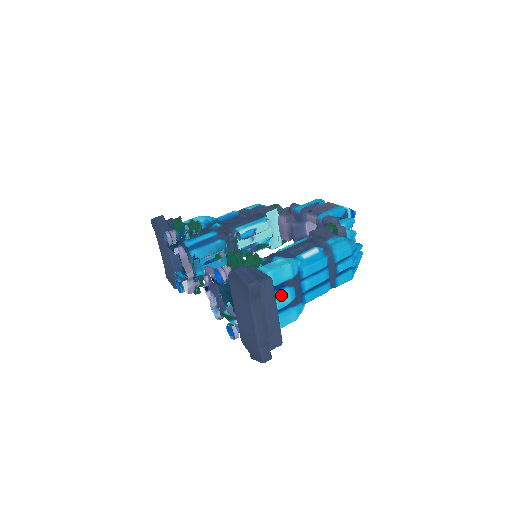
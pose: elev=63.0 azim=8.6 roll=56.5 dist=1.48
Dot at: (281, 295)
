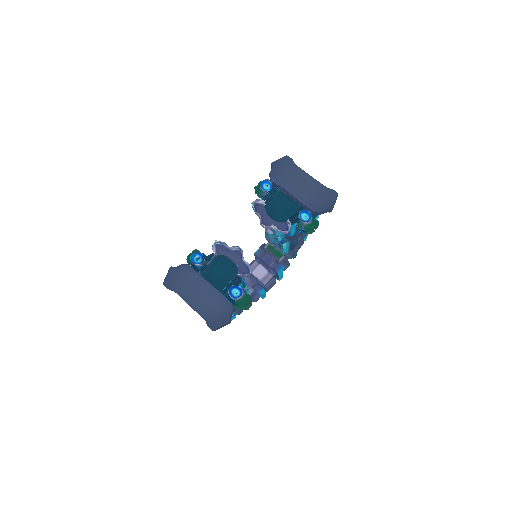
Dot at: occluded
